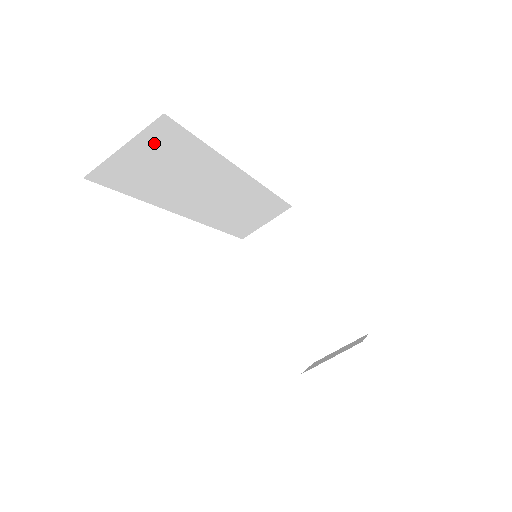
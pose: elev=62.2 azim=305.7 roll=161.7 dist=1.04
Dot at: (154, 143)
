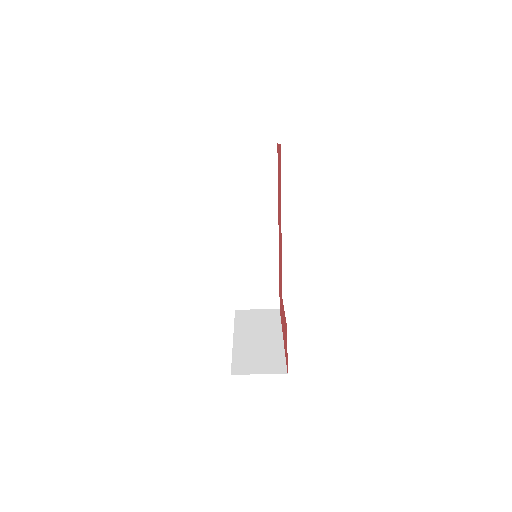
Dot at: (263, 156)
